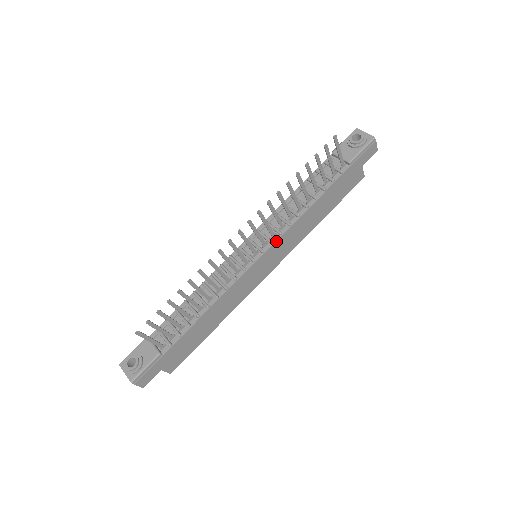
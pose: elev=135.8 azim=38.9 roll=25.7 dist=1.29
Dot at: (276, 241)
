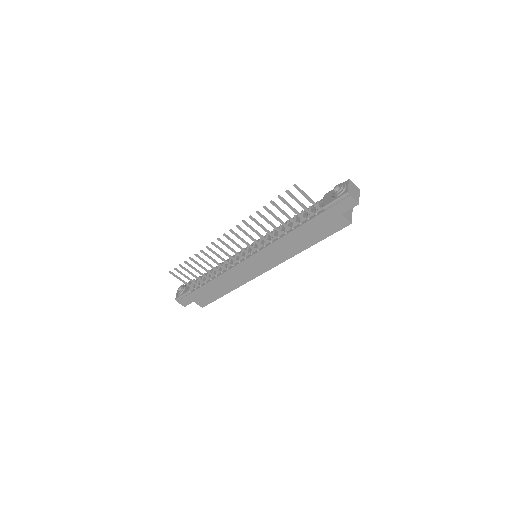
Dot at: (260, 250)
